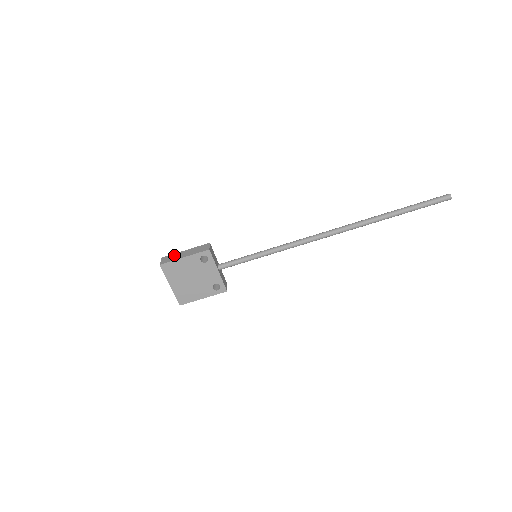
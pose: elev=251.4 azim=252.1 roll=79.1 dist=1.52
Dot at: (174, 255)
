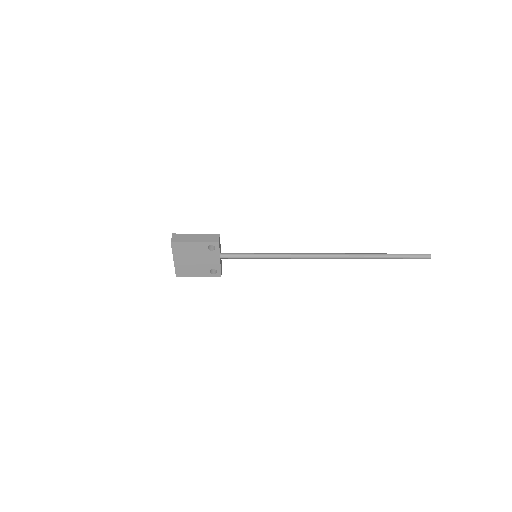
Dot at: (185, 235)
